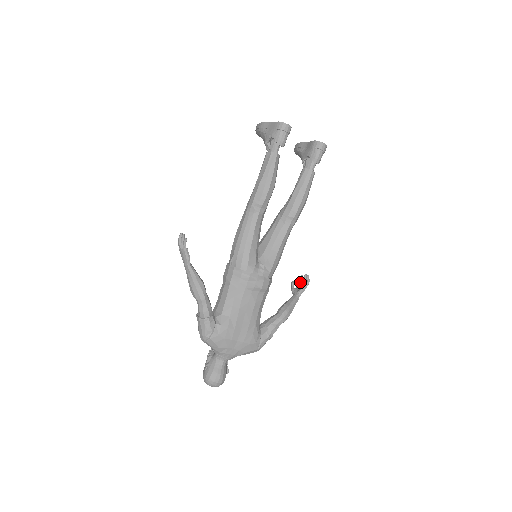
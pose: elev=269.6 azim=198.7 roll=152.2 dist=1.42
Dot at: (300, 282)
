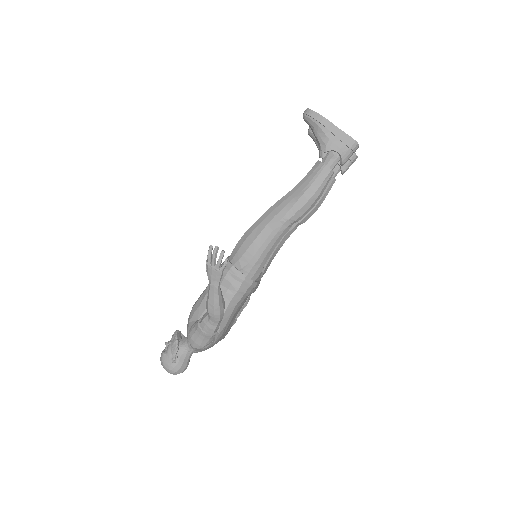
Dot at: occluded
